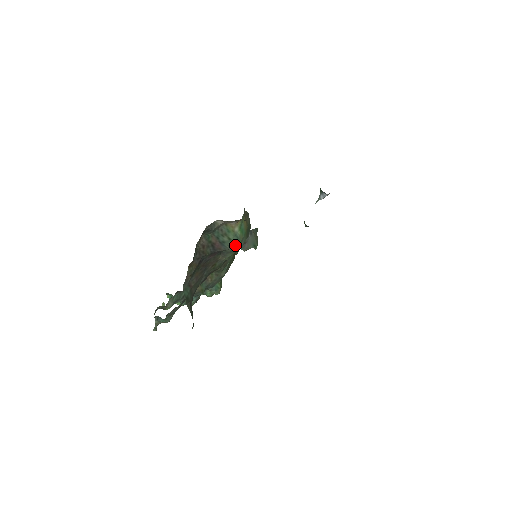
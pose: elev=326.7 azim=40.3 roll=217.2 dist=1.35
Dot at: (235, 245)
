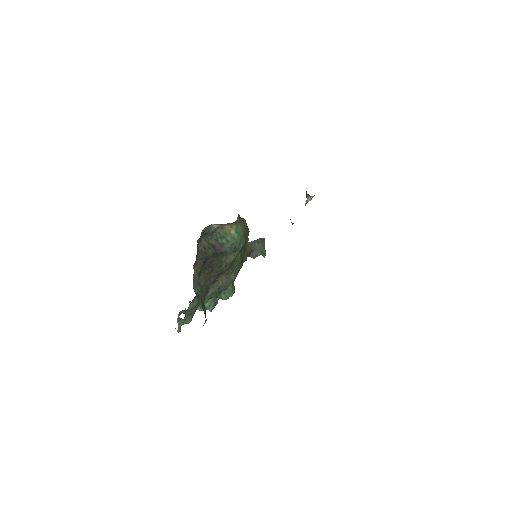
Dot at: (234, 246)
